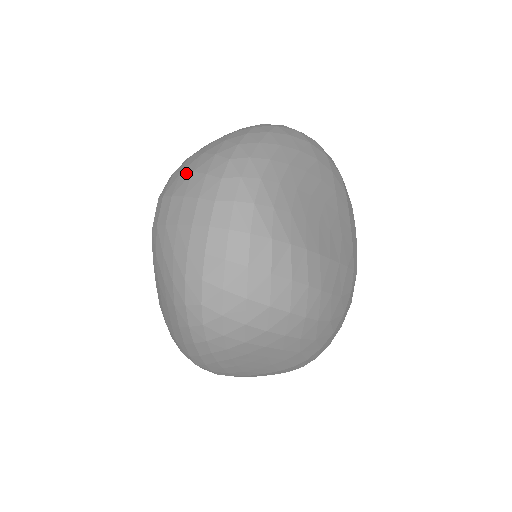
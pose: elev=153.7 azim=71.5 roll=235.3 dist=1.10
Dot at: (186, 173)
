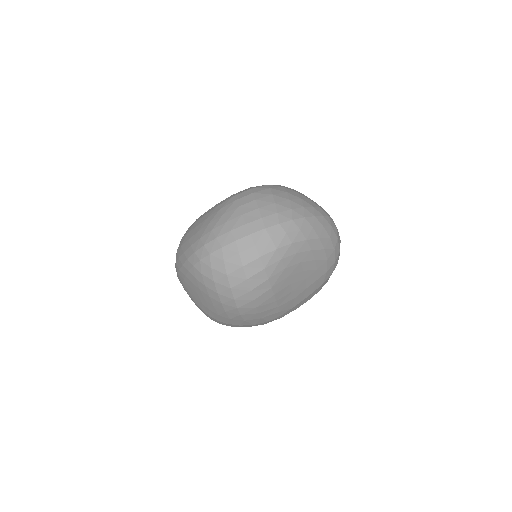
Dot at: (273, 199)
